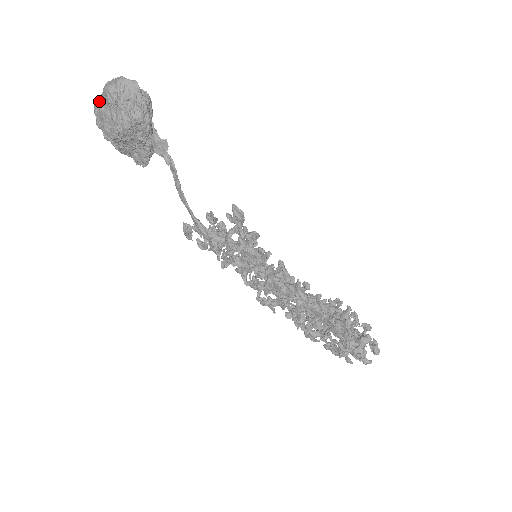
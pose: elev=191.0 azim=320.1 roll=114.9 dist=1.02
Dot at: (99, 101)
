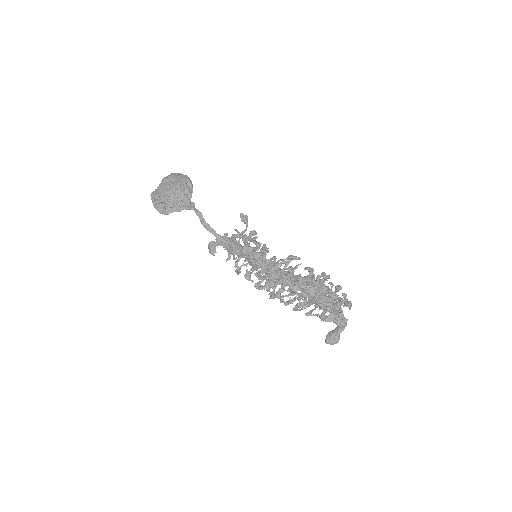
Dot at: (159, 185)
